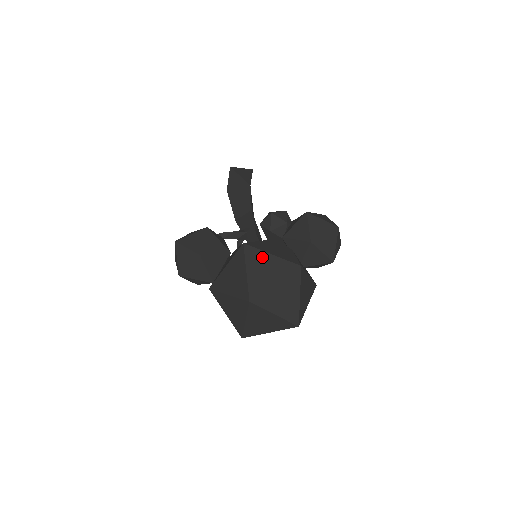
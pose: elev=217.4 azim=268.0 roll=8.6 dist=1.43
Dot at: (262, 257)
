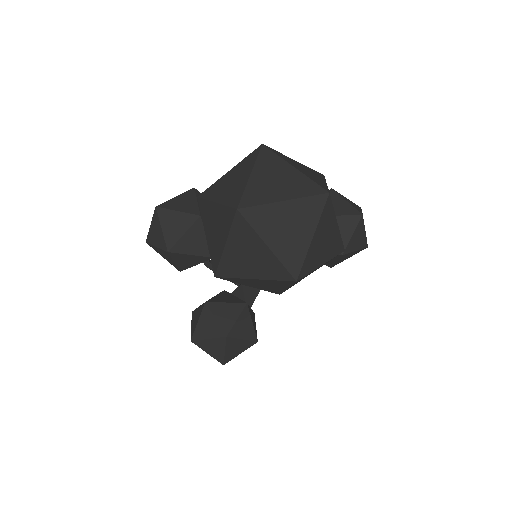
Dot at: occluded
